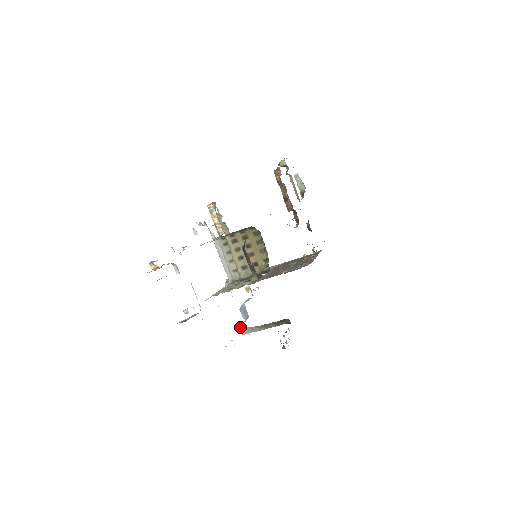
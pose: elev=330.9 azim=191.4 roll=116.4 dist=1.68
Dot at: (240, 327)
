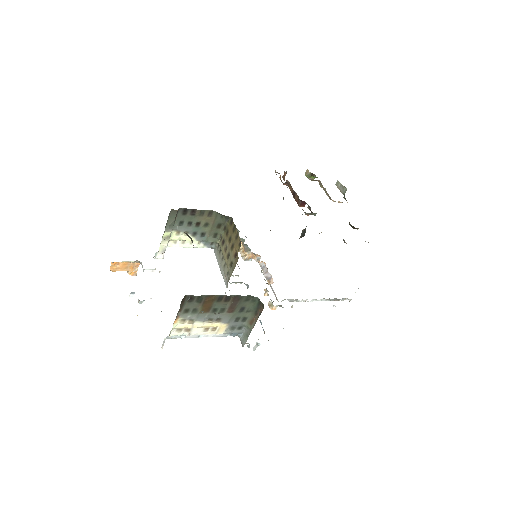
Dot at: (240, 338)
